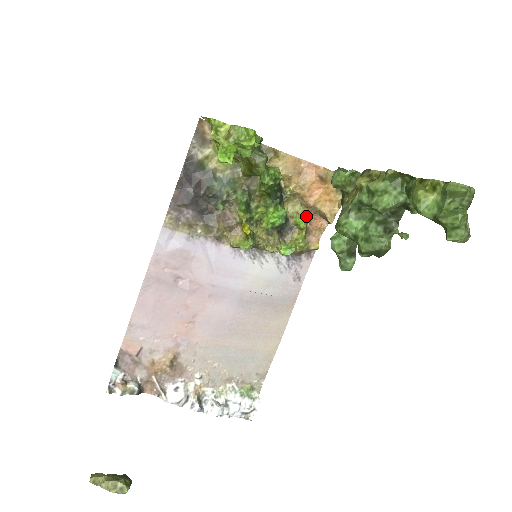
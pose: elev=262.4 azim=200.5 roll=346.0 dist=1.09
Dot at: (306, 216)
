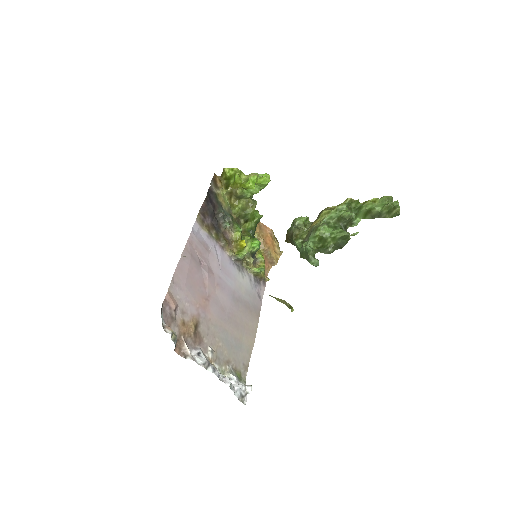
Dot at: occluded
